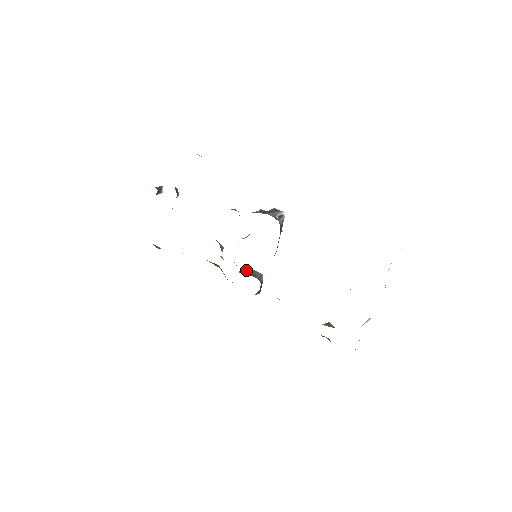
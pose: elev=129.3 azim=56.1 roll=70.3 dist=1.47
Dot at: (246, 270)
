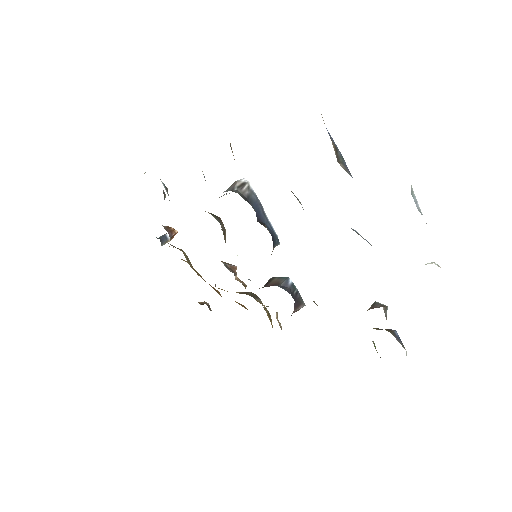
Dot at: (268, 282)
